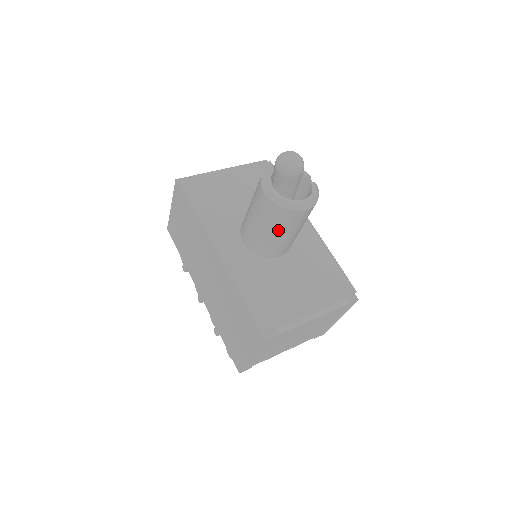
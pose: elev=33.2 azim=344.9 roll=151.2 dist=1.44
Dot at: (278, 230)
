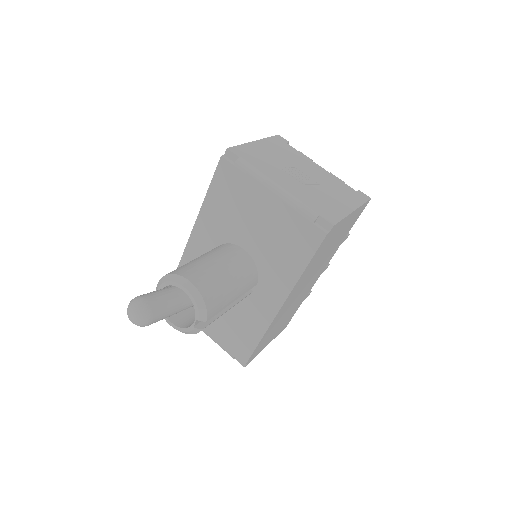
Dot at: occluded
